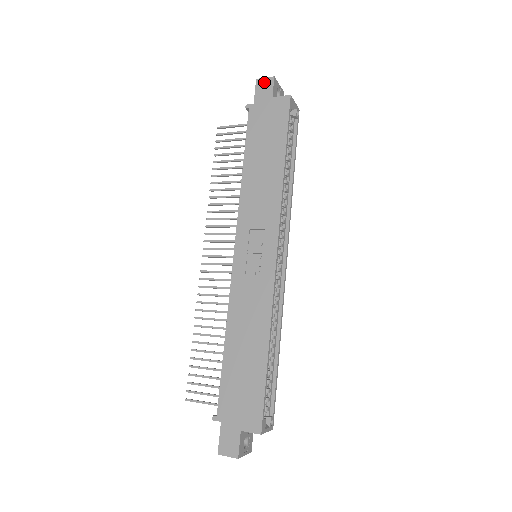
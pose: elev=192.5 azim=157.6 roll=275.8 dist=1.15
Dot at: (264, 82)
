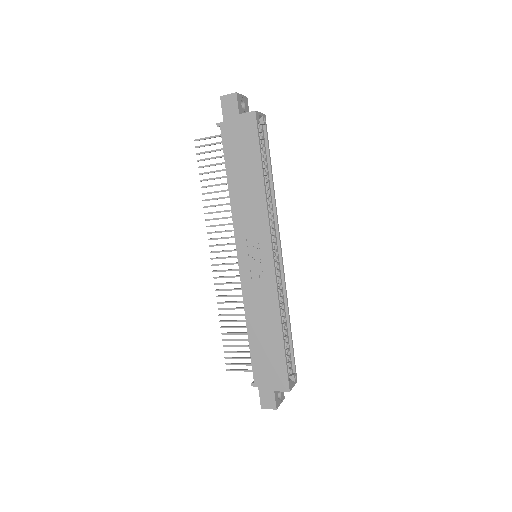
Dot at: (228, 99)
